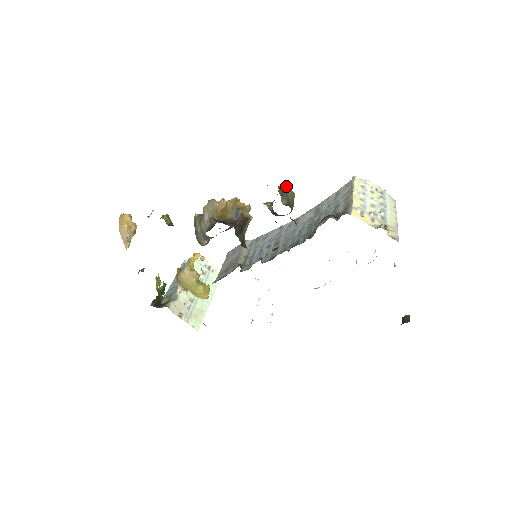
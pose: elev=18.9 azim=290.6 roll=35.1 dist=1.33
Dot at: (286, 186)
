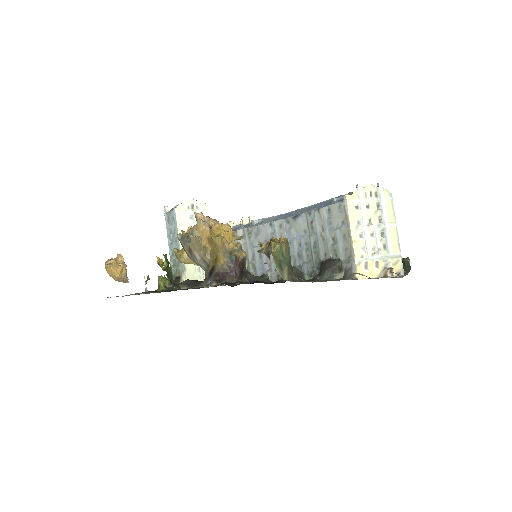
Dot at: (279, 246)
